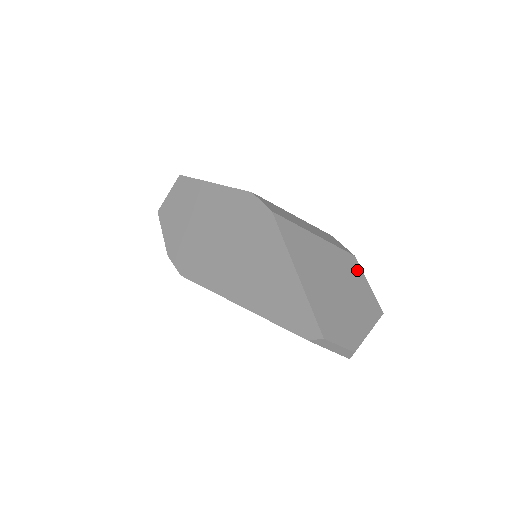
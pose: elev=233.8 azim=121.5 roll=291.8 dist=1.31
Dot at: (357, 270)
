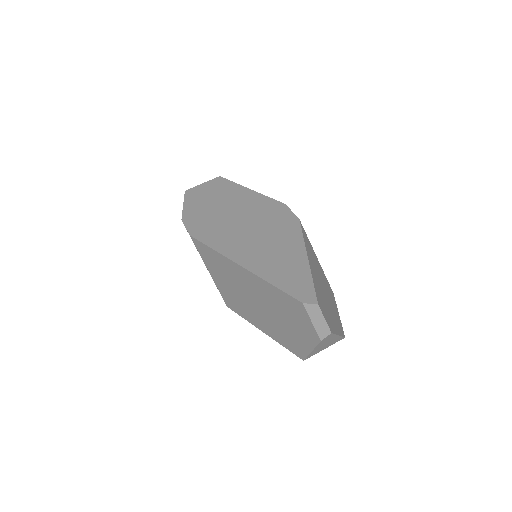
Dot at: (334, 301)
